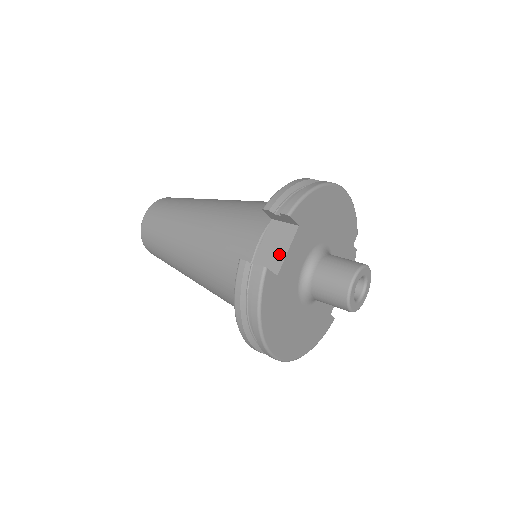
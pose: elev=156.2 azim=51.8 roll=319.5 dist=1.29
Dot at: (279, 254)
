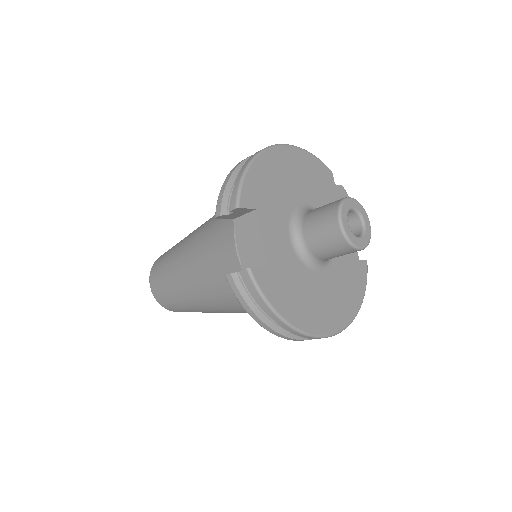
Dot at: (257, 246)
